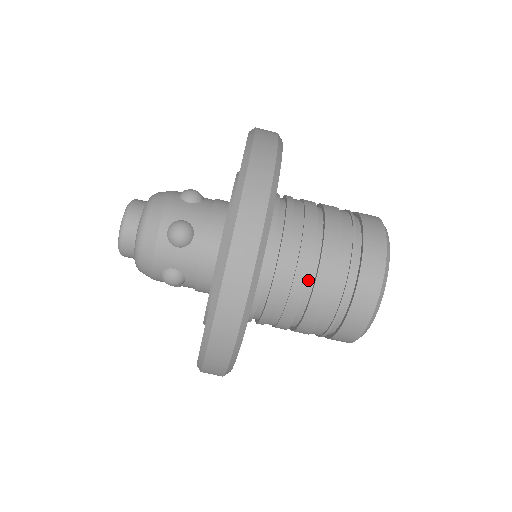
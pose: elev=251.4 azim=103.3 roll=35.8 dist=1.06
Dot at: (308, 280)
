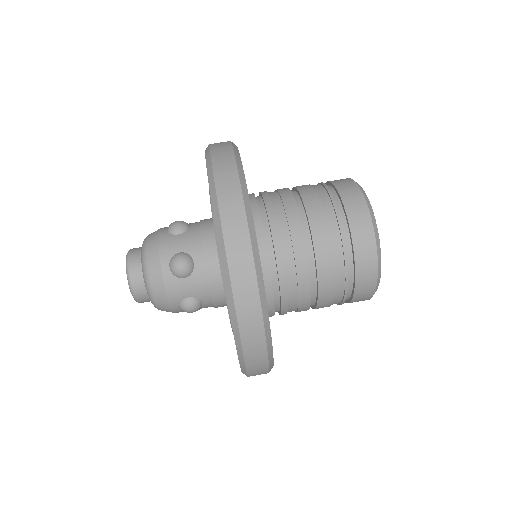
Dot at: (309, 261)
